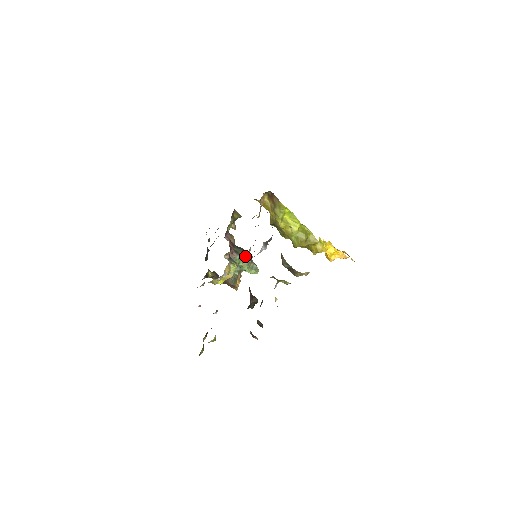
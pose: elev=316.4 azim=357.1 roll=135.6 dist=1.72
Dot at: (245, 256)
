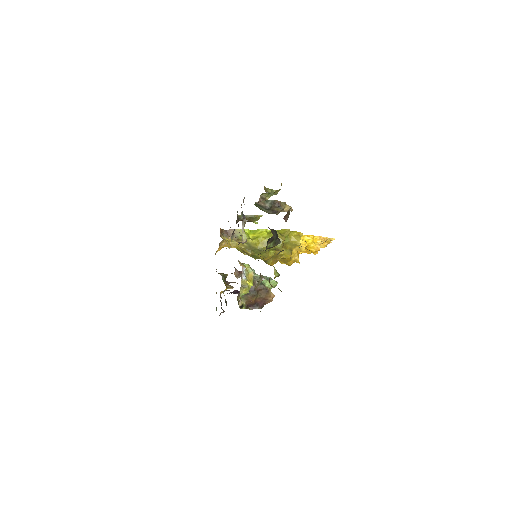
Dot at: occluded
